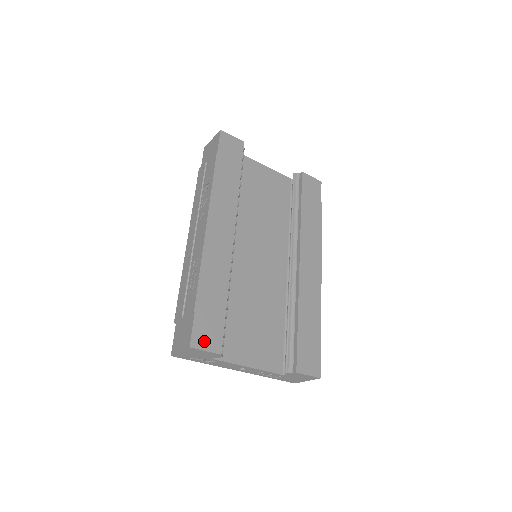
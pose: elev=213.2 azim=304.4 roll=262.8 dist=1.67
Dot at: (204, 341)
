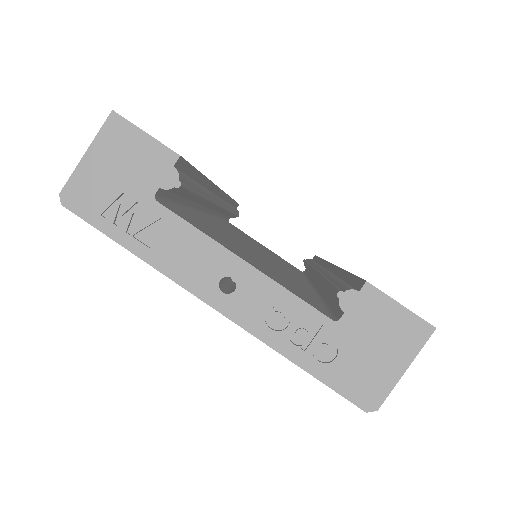
Dot at: occluded
